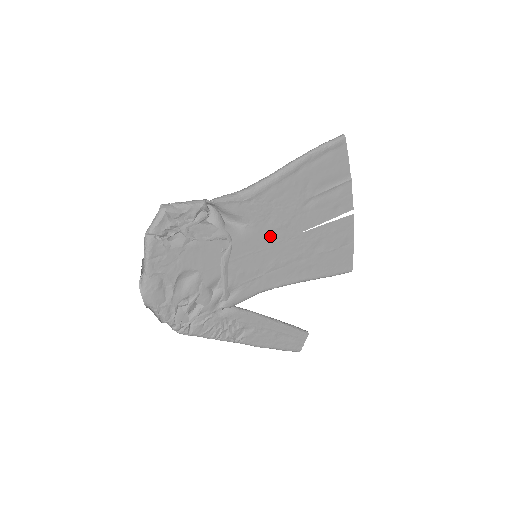
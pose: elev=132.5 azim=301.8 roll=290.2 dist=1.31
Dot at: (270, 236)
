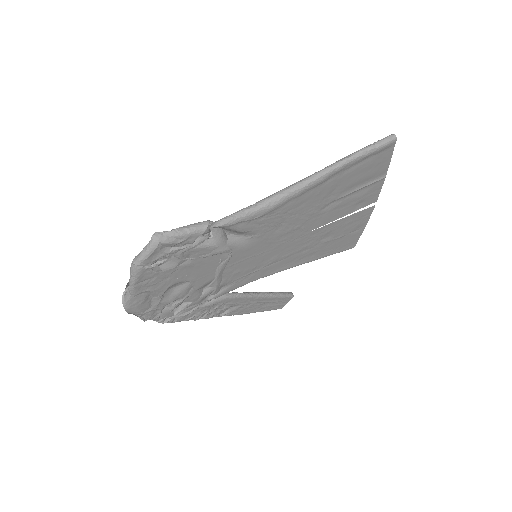
Dot at: (276, 240)
